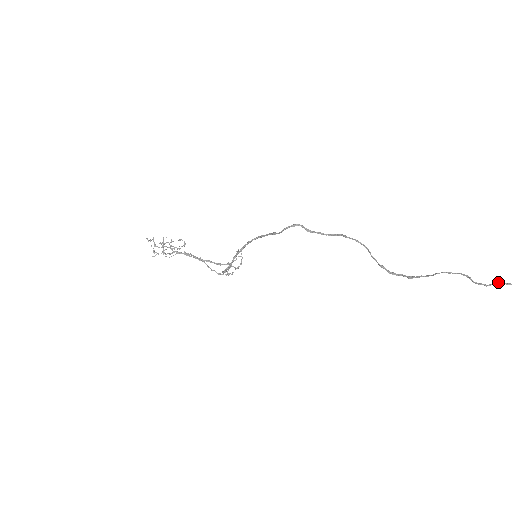
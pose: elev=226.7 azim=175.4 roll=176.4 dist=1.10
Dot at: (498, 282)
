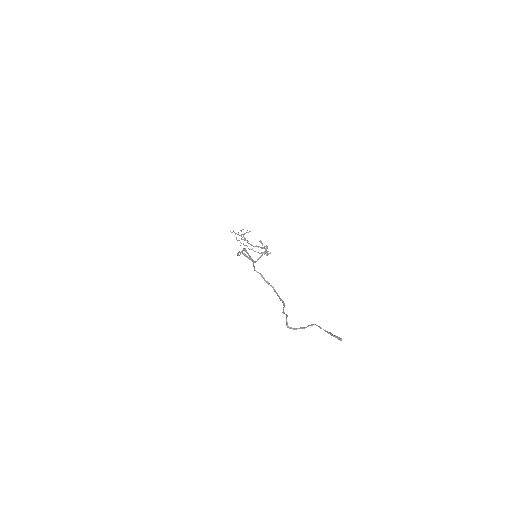
Dot at: (312, 324)
